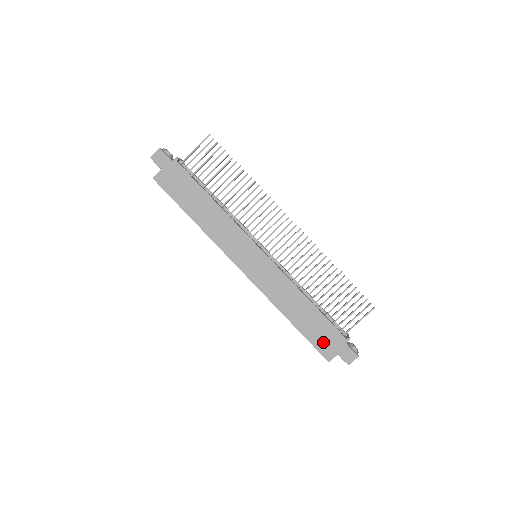
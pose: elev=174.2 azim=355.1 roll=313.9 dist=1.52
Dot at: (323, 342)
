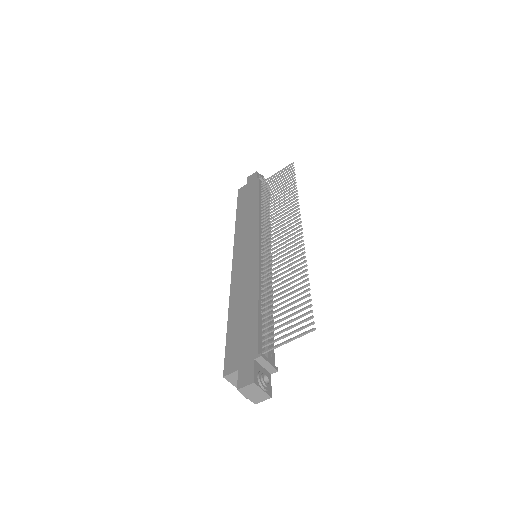
Dot at: (236, 349)
